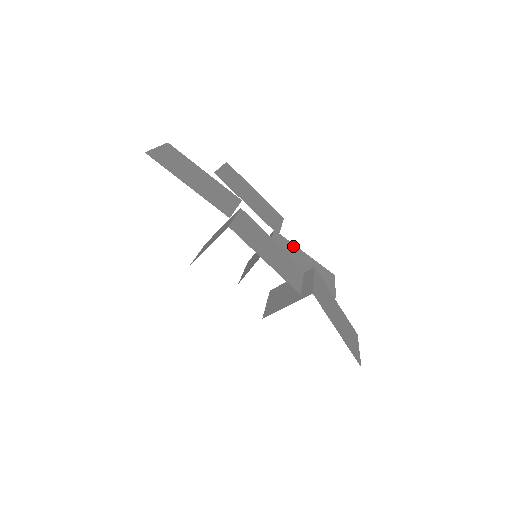
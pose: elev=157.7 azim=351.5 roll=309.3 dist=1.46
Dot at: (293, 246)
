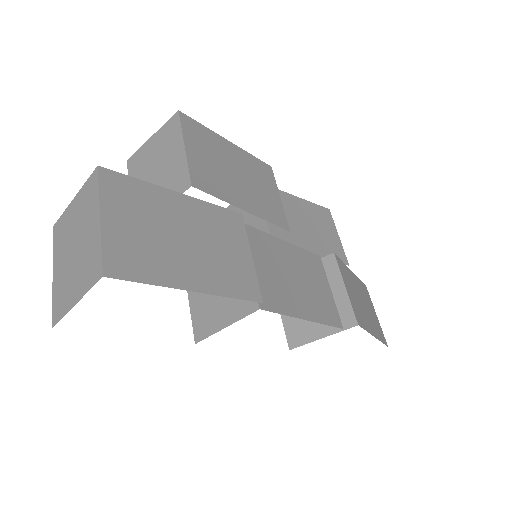
Dot at: (283, 197)
